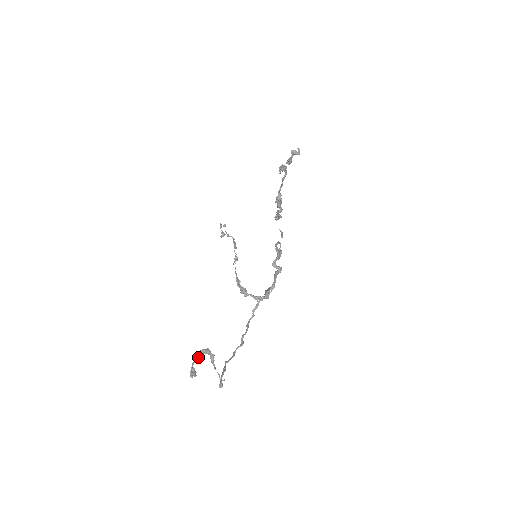
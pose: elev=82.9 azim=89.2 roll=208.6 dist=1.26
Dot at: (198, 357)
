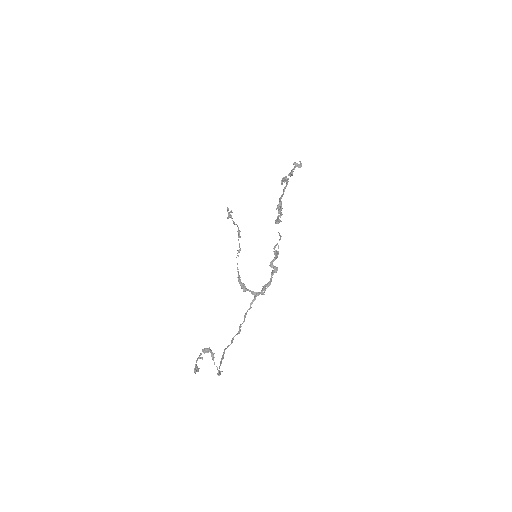
Dot at: occluded
